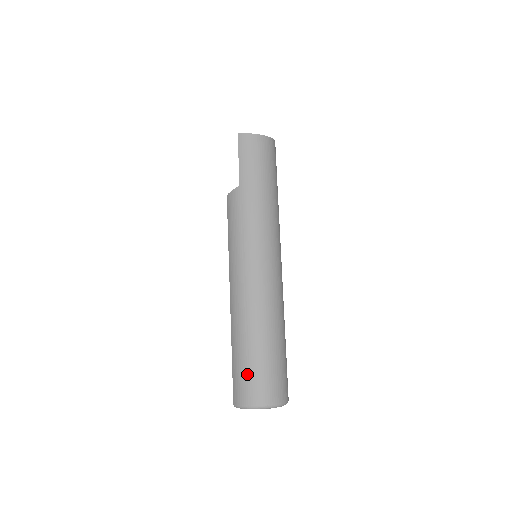
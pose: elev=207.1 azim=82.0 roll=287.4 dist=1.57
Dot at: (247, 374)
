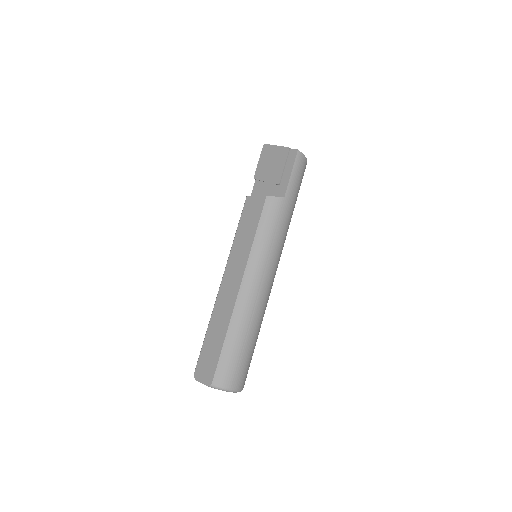
Dot at: (238, 362)
